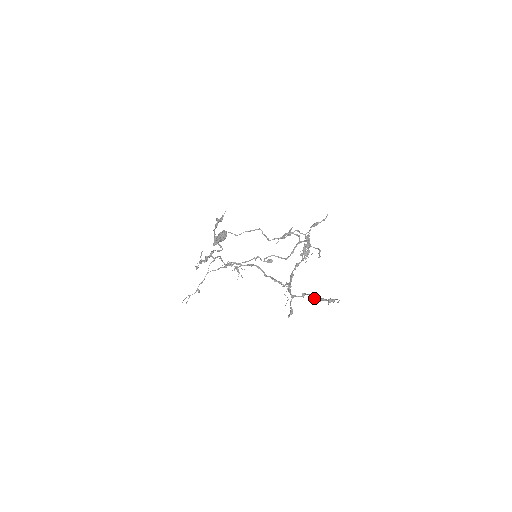
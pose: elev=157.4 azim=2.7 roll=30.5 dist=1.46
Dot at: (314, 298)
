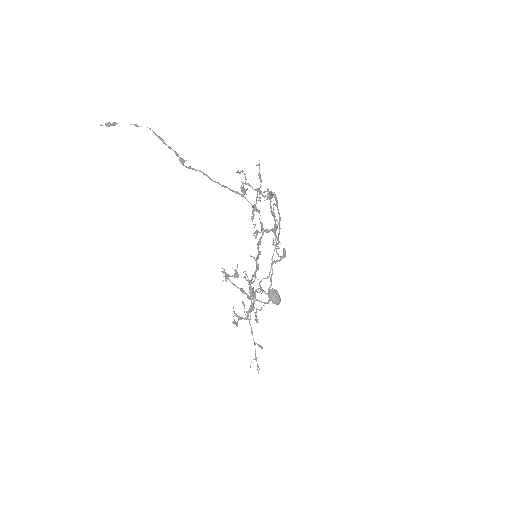
Dot at: occluded
